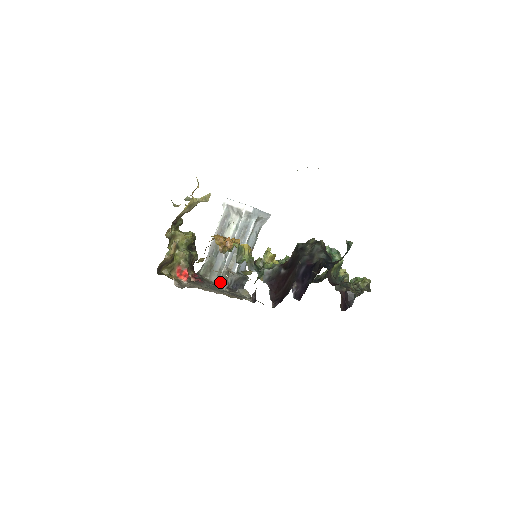
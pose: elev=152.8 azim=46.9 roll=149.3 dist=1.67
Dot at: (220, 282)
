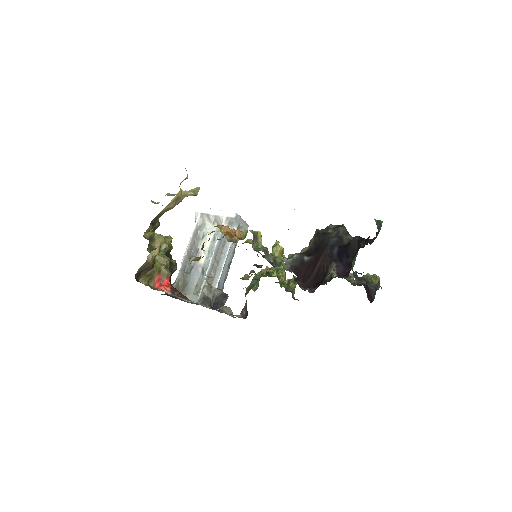
Dot at: (200, 299)
